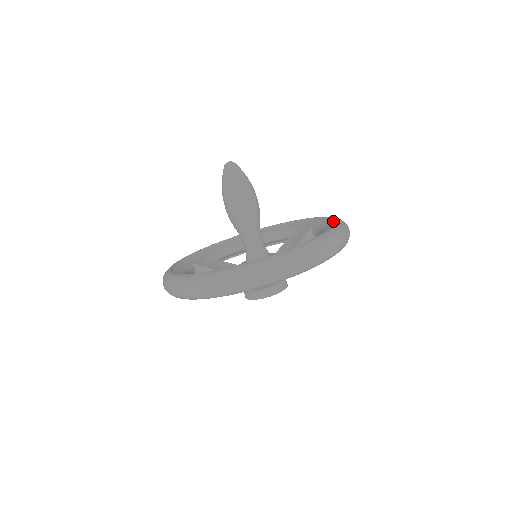
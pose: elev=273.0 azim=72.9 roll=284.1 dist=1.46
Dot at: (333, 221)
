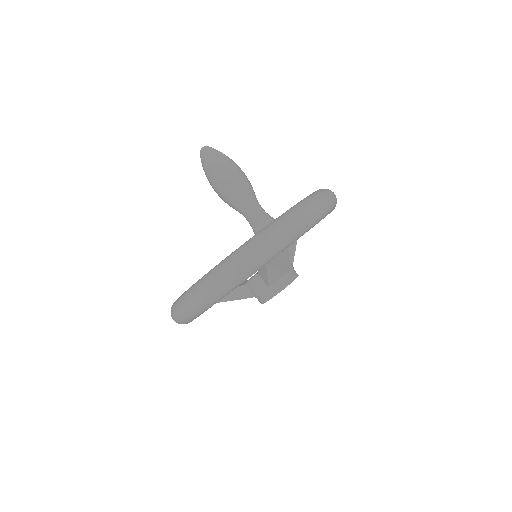
Dot at: occluded
